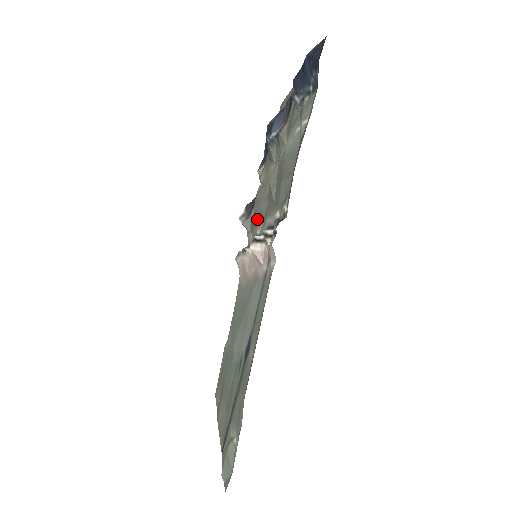
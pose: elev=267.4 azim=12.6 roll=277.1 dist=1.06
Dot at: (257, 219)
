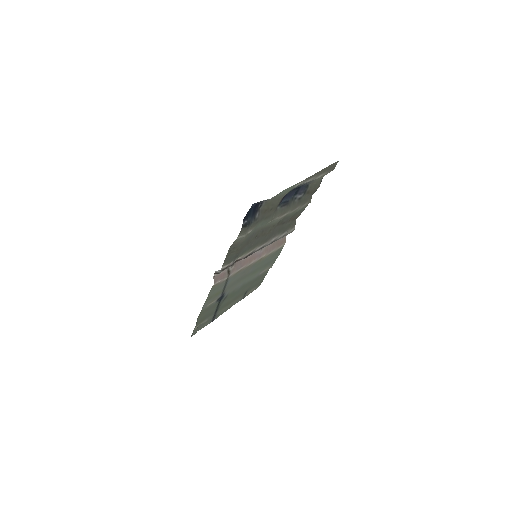
Dot at: (273, 234)
